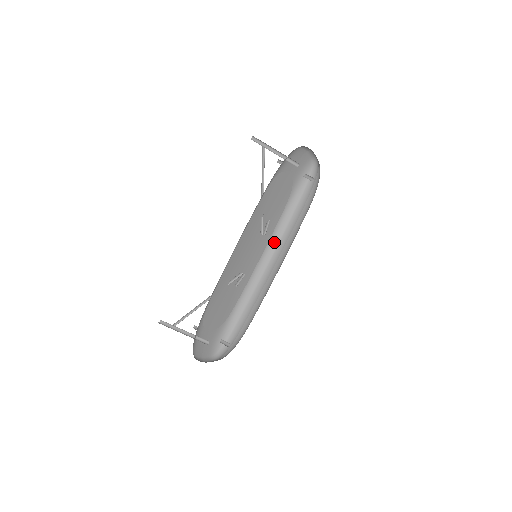
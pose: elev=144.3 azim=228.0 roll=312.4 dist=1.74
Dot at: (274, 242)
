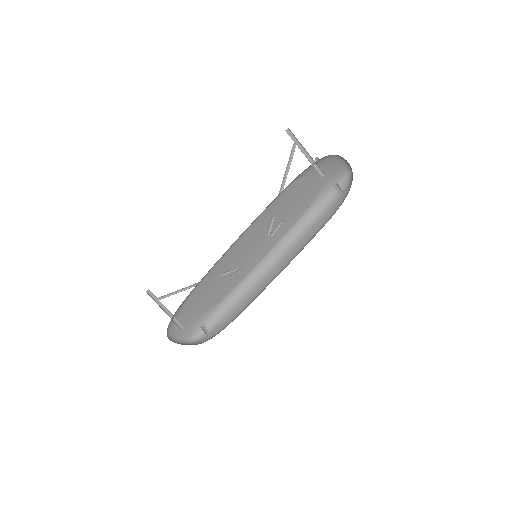
Dot at: (284, 244)
